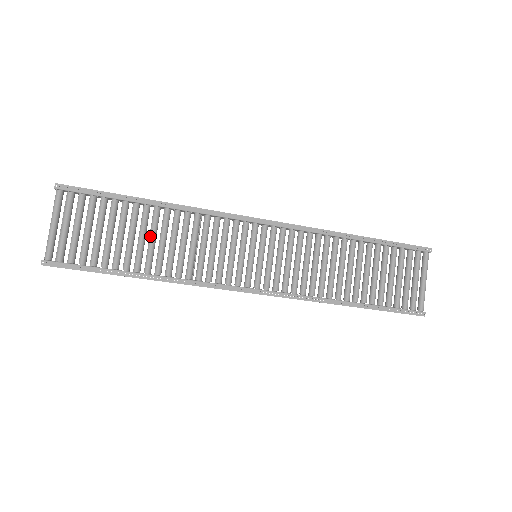
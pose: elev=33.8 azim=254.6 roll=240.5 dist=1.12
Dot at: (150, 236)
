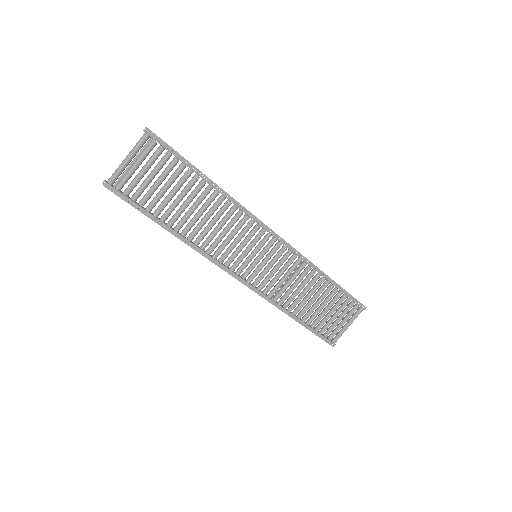
Dot at: (194, 205)
